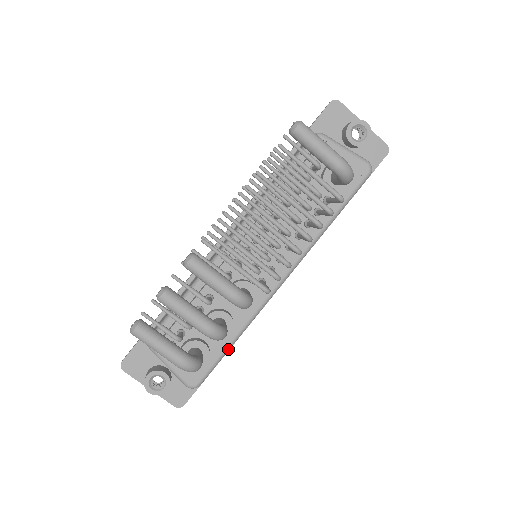
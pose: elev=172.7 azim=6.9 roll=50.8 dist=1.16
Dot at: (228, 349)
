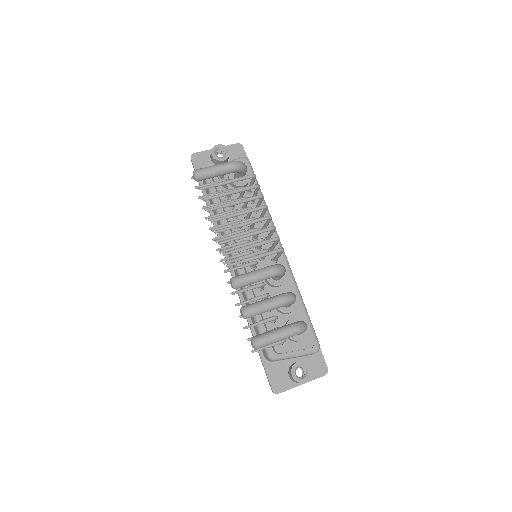
Dot at: (306, 310)
